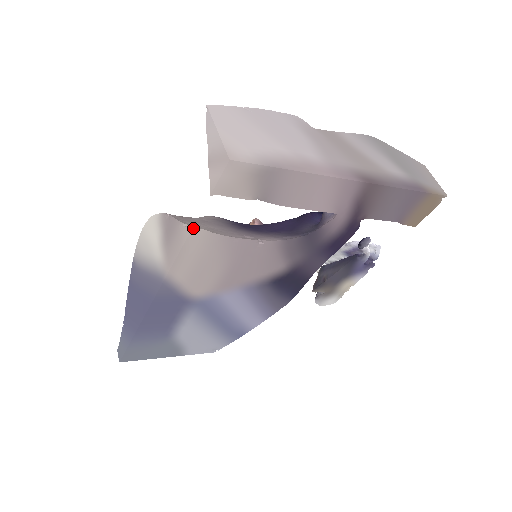
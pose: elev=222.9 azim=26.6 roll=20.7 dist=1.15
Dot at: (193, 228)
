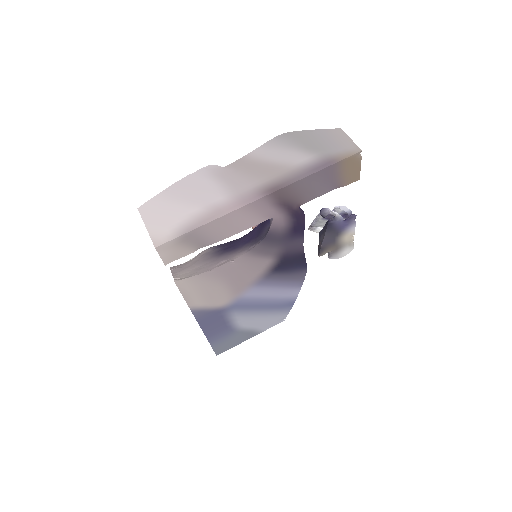
Dot at: (175, 282)
